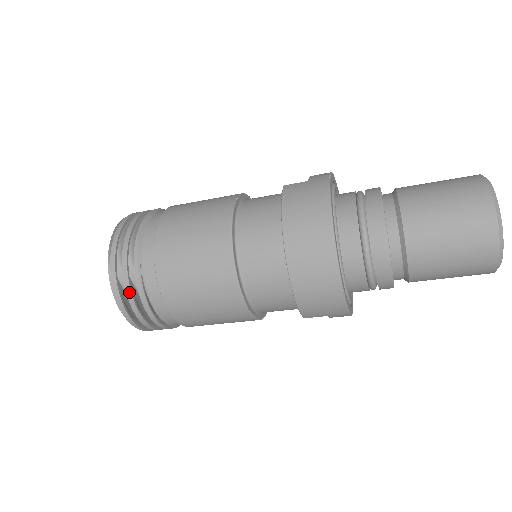
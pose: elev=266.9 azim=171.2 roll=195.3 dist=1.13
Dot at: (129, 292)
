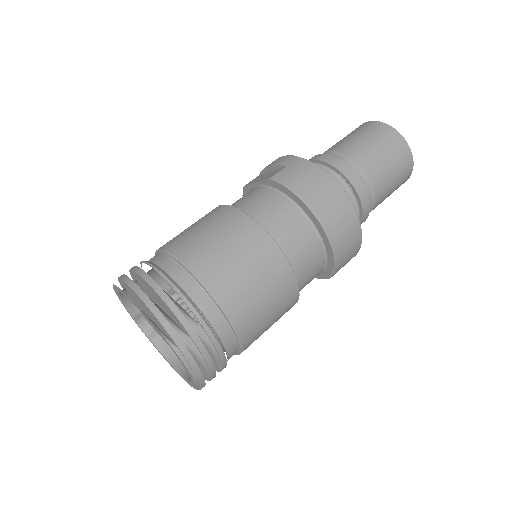
Dot at: (202, 348)
